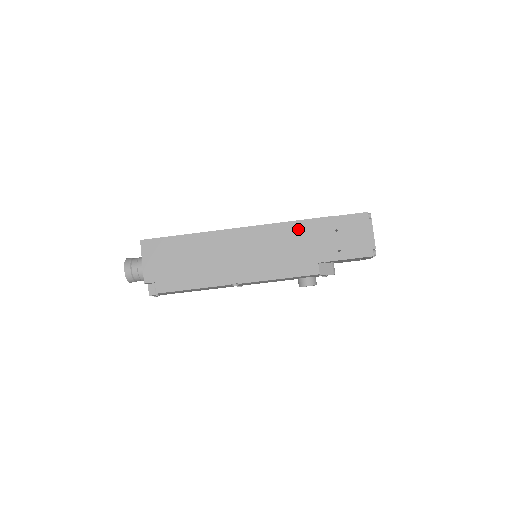
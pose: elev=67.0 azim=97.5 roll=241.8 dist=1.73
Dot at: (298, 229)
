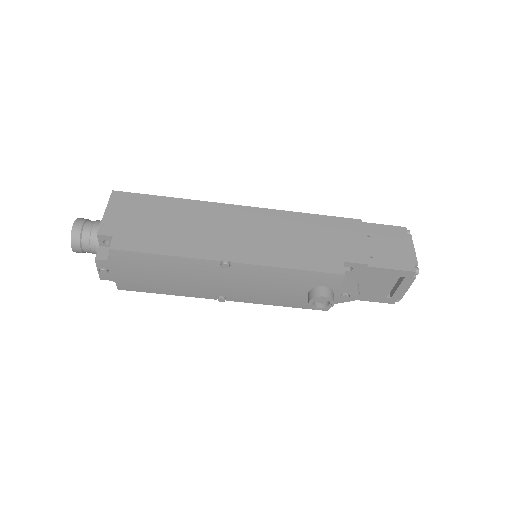
Dot at: (320, 223)
